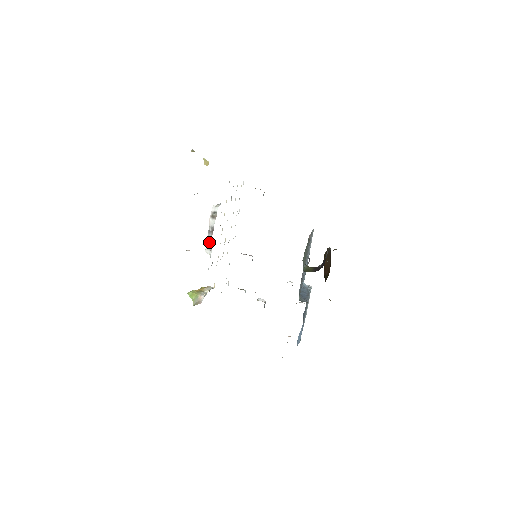
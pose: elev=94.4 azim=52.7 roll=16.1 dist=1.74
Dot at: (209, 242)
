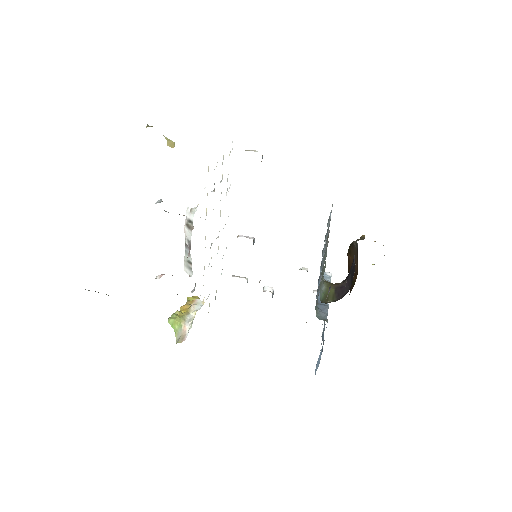
Dot at: (187, 259)
